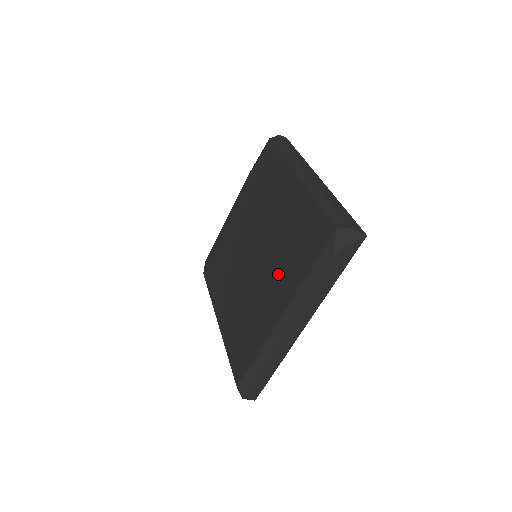
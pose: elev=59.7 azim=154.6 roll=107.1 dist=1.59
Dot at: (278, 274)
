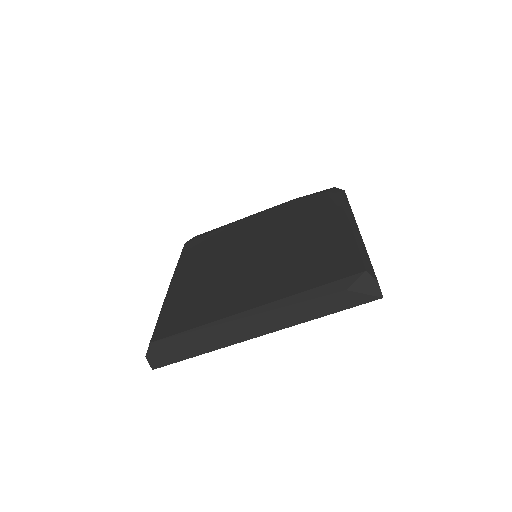
Dot at: (273, 277)
